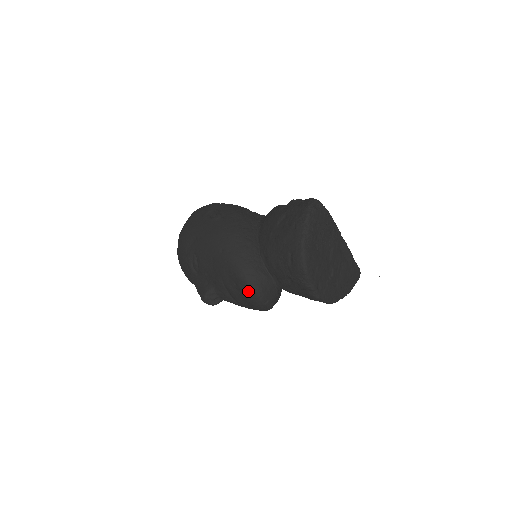
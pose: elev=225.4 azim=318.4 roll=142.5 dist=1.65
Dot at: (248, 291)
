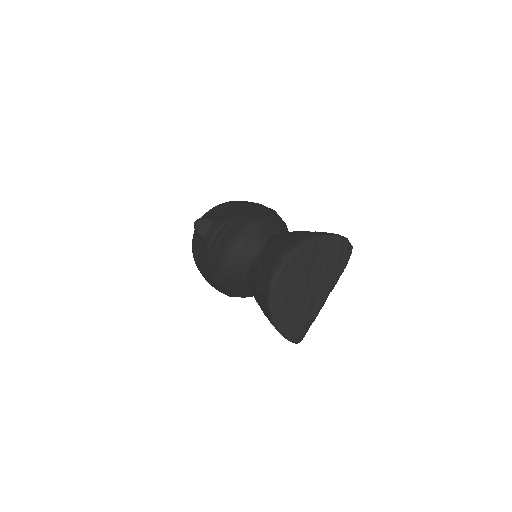
Dot at: (240, 230)
